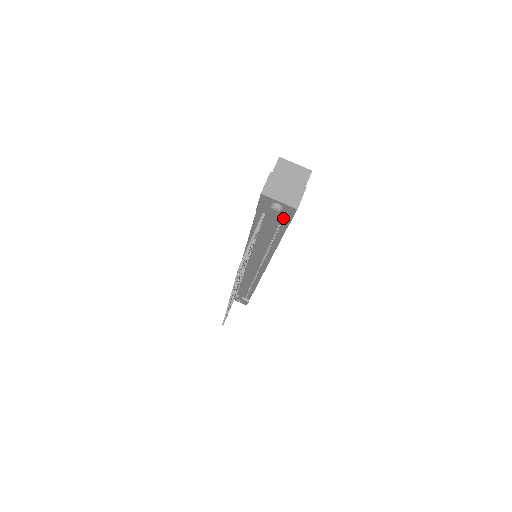
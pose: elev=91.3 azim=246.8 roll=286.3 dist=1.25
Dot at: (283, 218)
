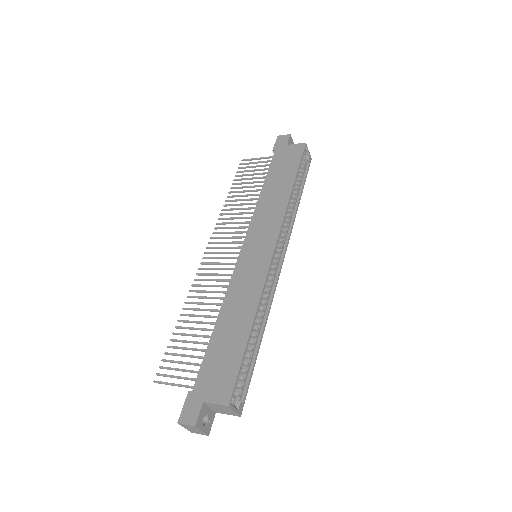
Dot at: occluded
